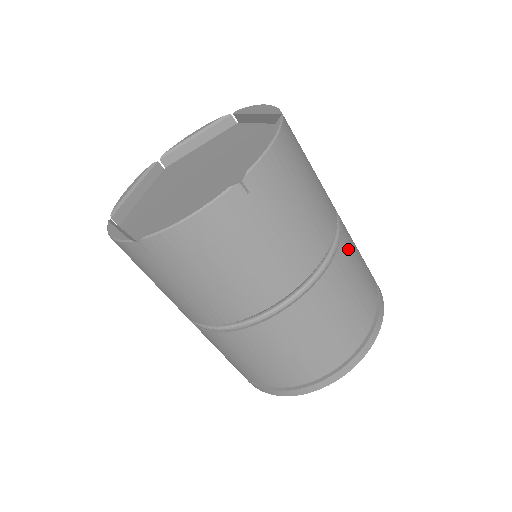
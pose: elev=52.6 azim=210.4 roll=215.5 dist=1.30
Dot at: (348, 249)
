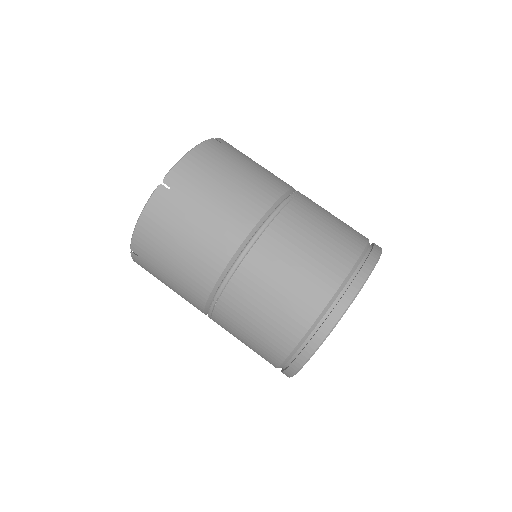
Dot at: (298, 215)
